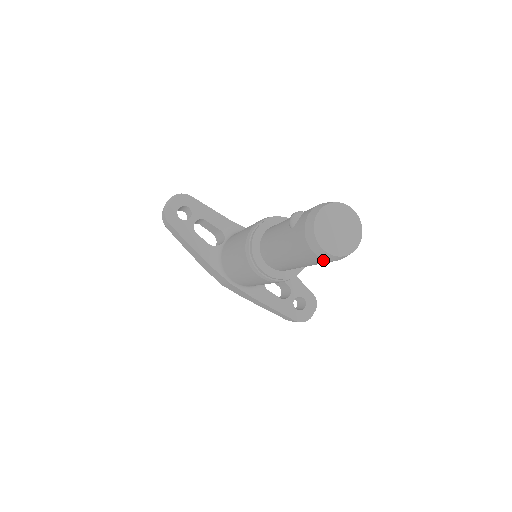
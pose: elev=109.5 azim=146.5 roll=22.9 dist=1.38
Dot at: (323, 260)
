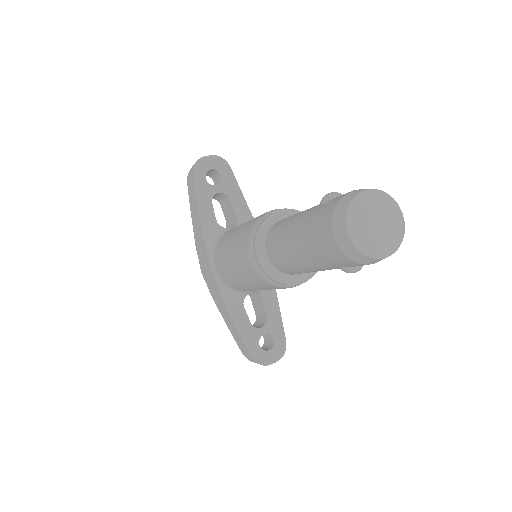
Dot at: (337, 250)
